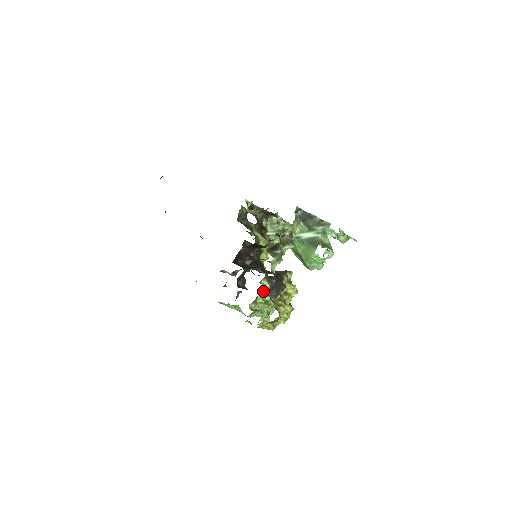
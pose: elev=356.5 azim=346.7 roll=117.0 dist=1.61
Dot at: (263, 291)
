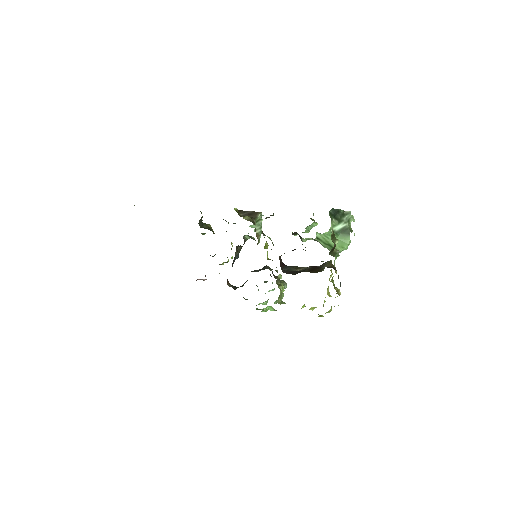
Dot at: (282, 284)
